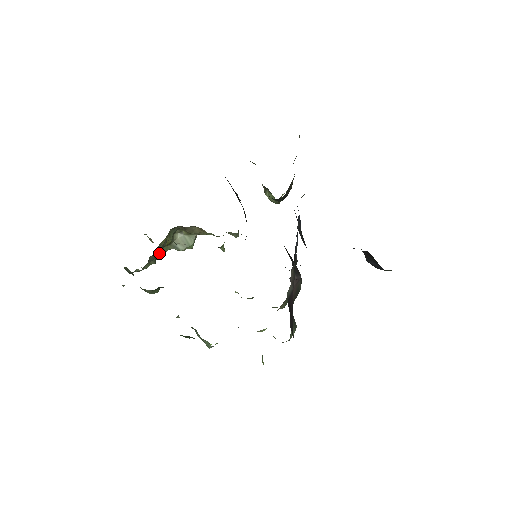
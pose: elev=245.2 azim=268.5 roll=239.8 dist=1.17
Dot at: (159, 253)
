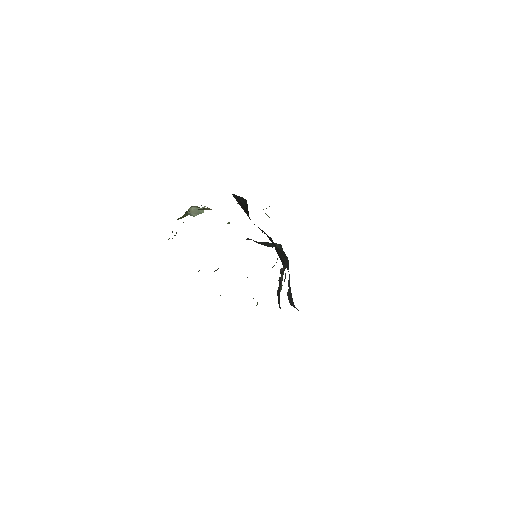
Dot at: occluded
